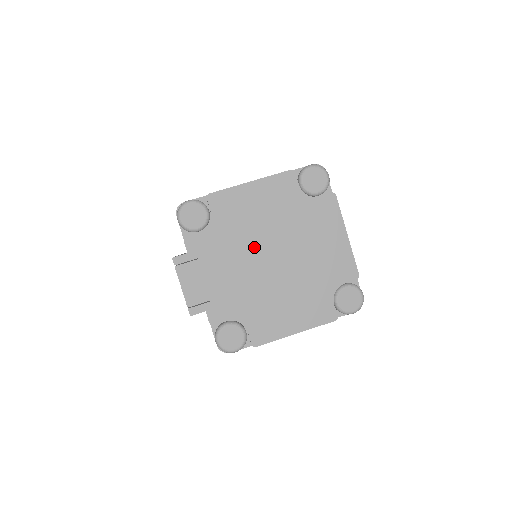
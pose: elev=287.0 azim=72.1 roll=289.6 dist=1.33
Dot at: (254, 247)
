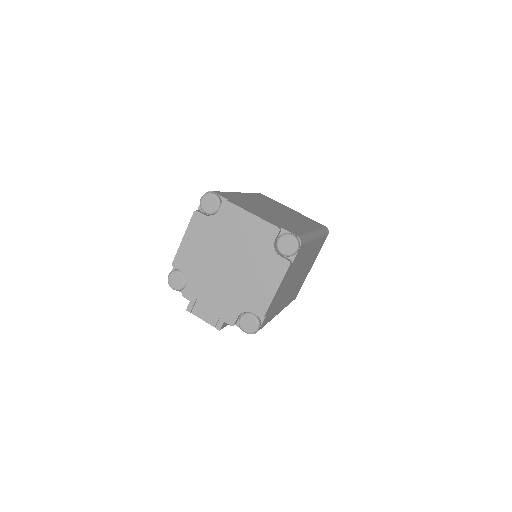
Dot at: (214, 268)
